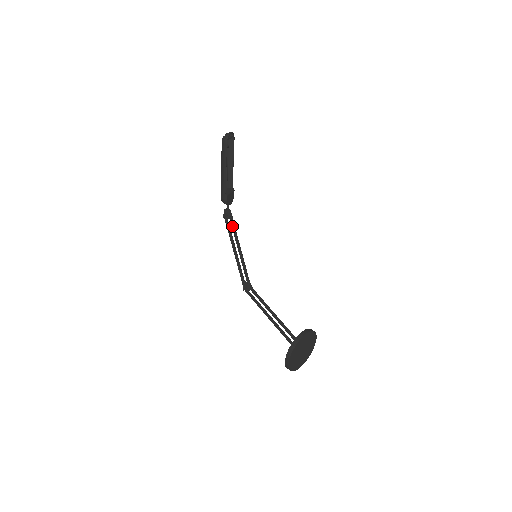
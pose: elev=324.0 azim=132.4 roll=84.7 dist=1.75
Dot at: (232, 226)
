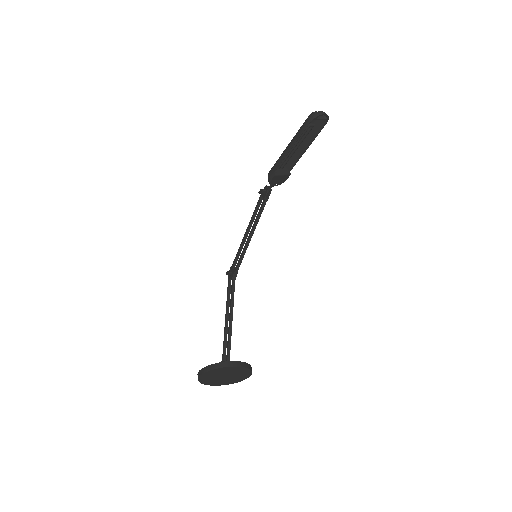
Dot at: (261, 208)
